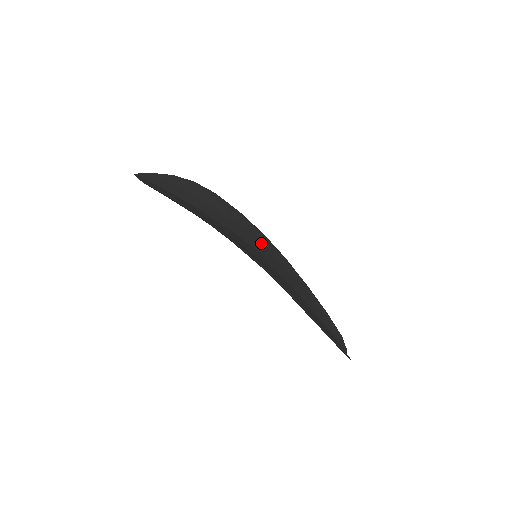
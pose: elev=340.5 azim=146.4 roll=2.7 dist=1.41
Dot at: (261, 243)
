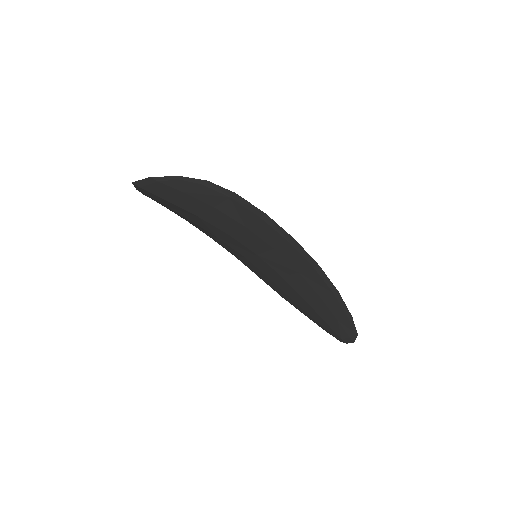
Dot at: occluded
